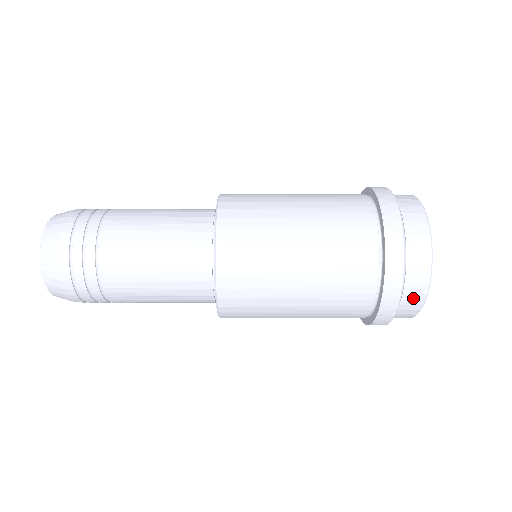
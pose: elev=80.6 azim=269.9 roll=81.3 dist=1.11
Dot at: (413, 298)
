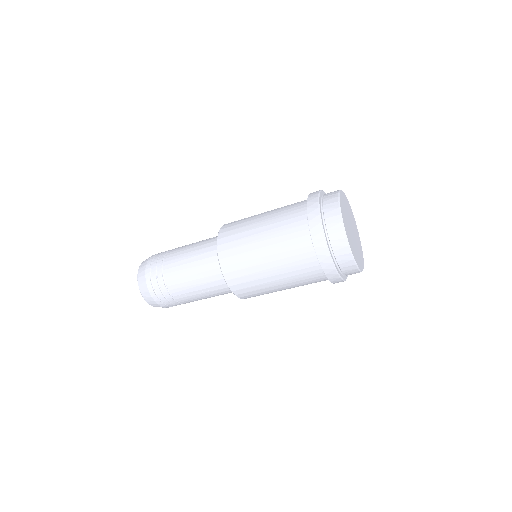
Dot at: occluded
